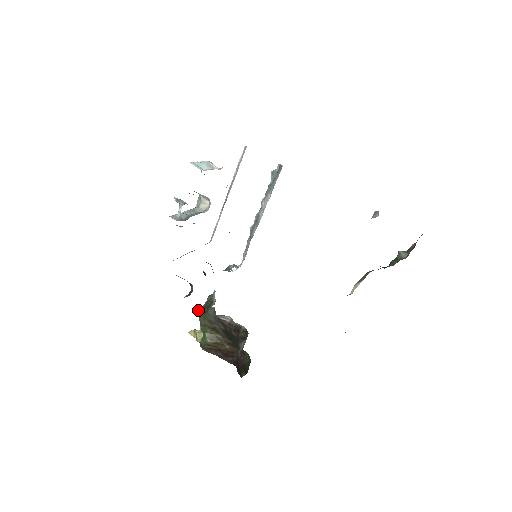
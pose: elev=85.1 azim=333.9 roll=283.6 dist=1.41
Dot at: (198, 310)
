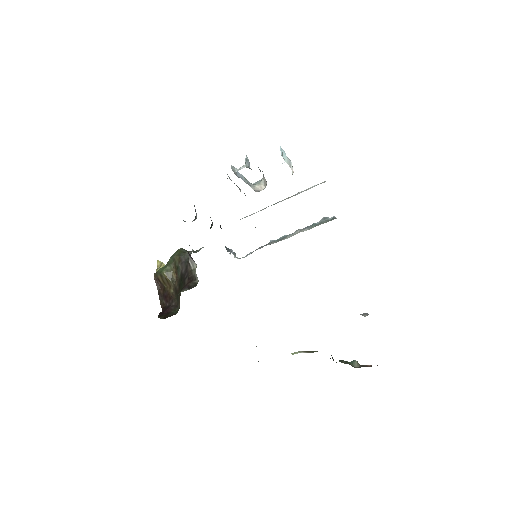
Dot at: (181, 248)
